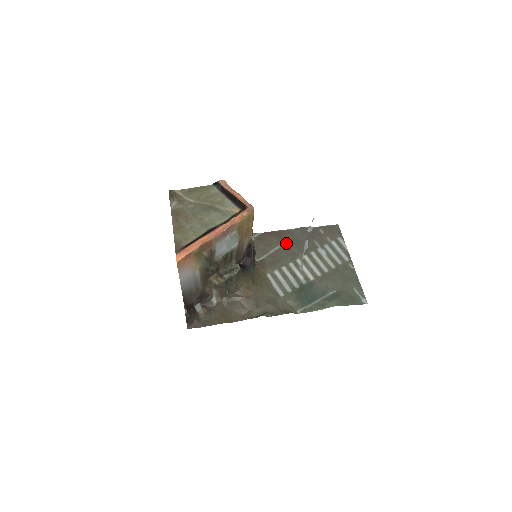
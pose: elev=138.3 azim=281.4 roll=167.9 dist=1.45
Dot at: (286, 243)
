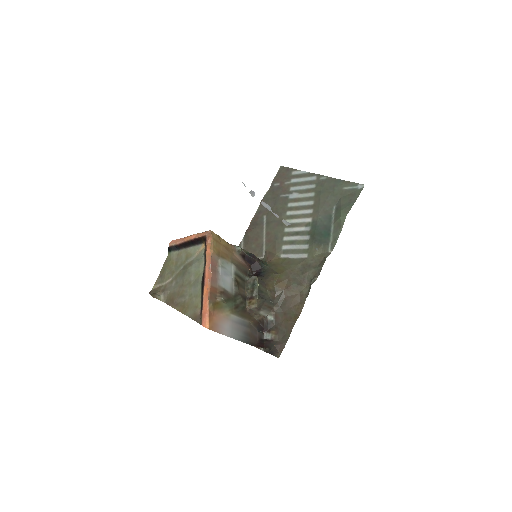
Dot at: (266, 222)
